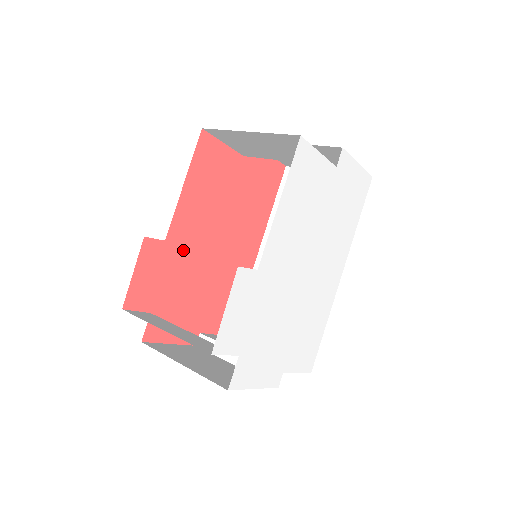
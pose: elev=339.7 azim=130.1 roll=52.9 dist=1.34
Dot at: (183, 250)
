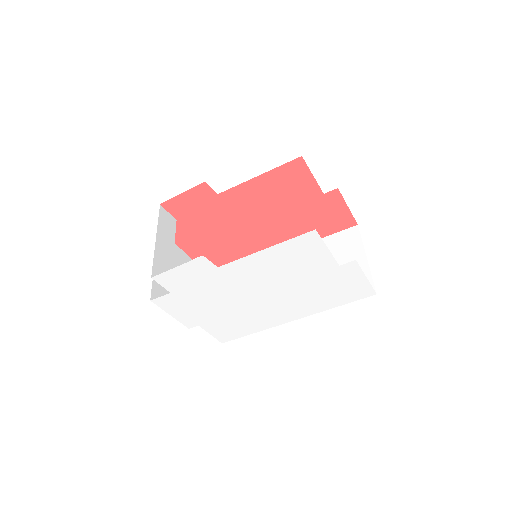
Dot at: (227, 208)
